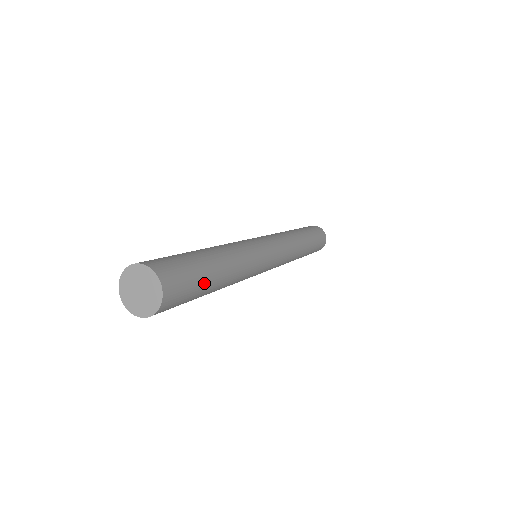
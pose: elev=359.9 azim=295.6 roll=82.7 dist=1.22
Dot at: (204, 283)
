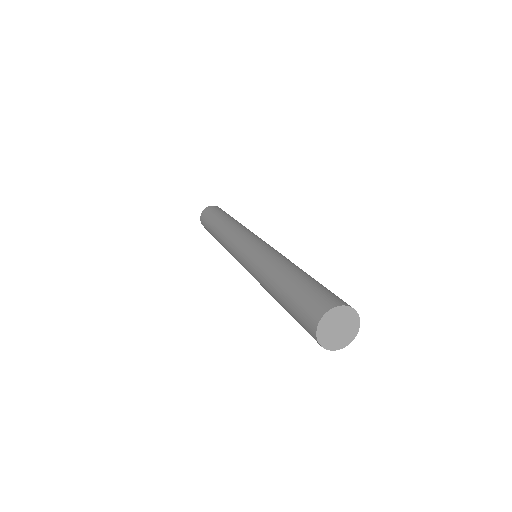
Dot at: occluded
